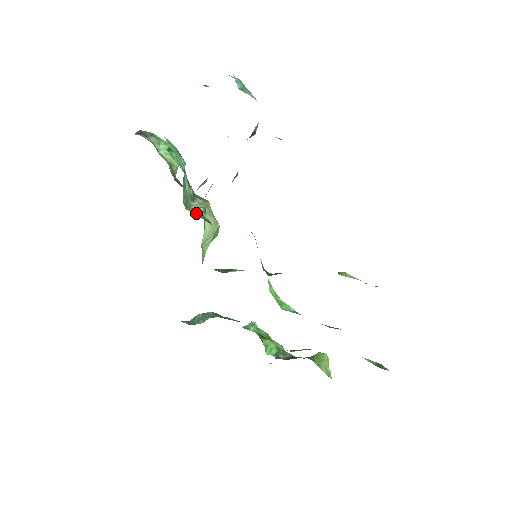
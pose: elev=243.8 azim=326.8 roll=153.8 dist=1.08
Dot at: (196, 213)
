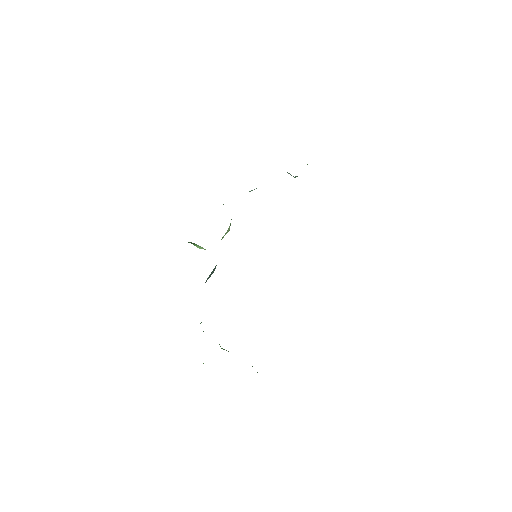
Dot at: occluded
